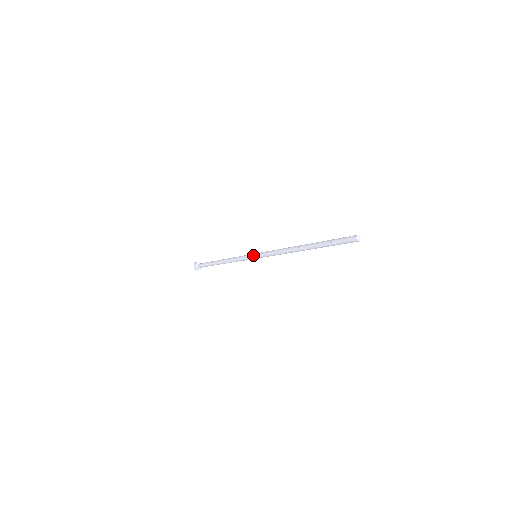
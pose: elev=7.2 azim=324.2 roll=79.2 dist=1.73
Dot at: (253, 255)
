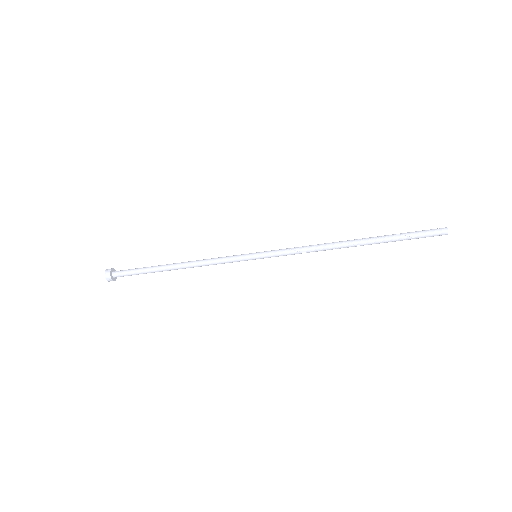
Dot at: (254, 255)
